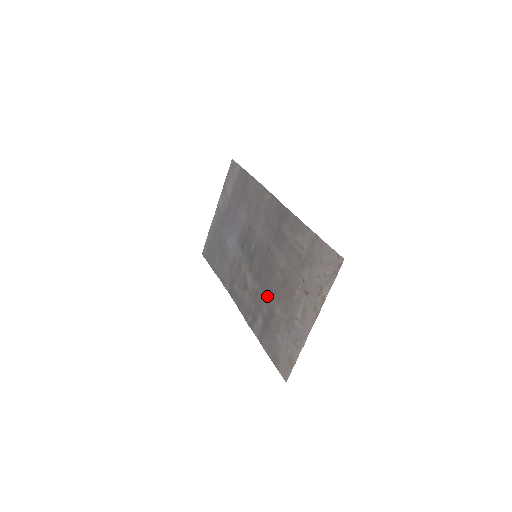
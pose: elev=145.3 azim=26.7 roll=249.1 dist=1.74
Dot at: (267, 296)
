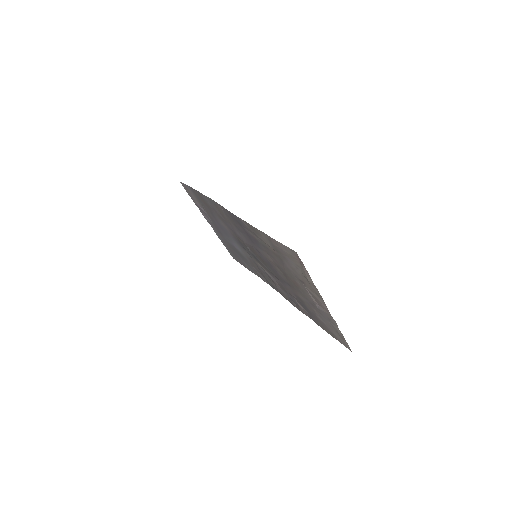
Dot at: (287, 287)
